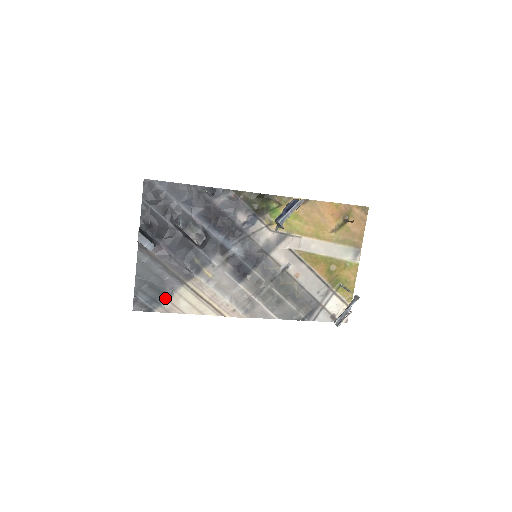
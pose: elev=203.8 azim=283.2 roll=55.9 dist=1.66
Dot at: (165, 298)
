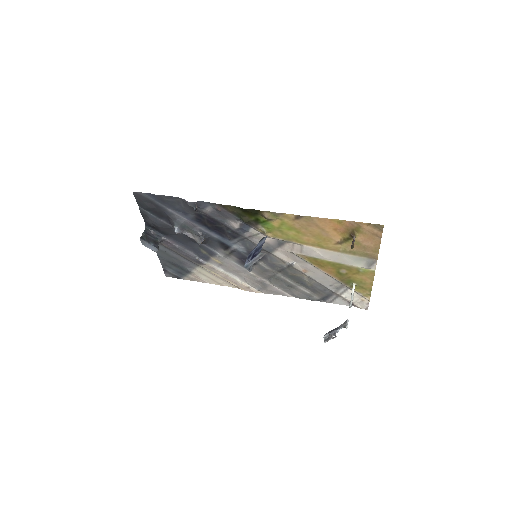
Dot at: (187, 272)
